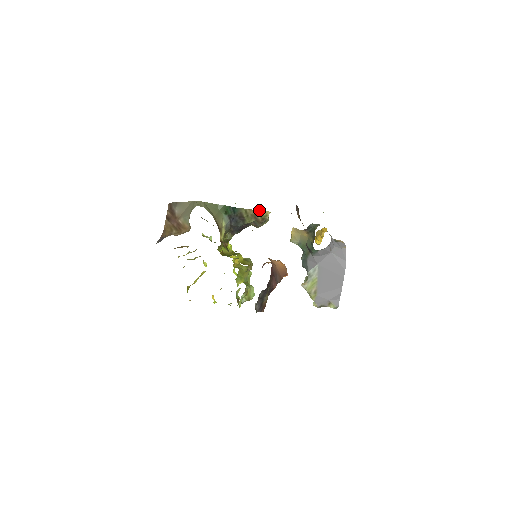
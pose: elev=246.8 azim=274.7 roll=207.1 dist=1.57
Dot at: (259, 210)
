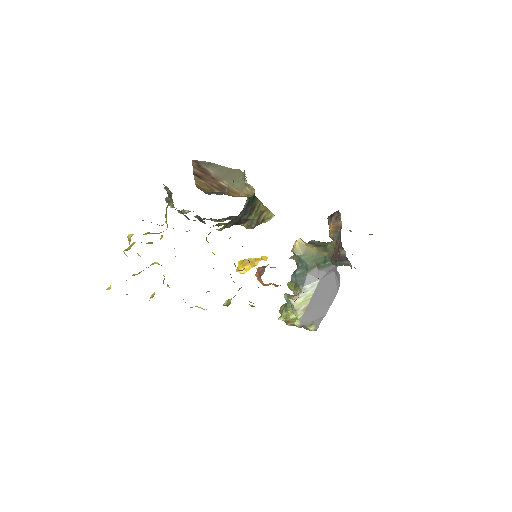
Dot at: occluded
